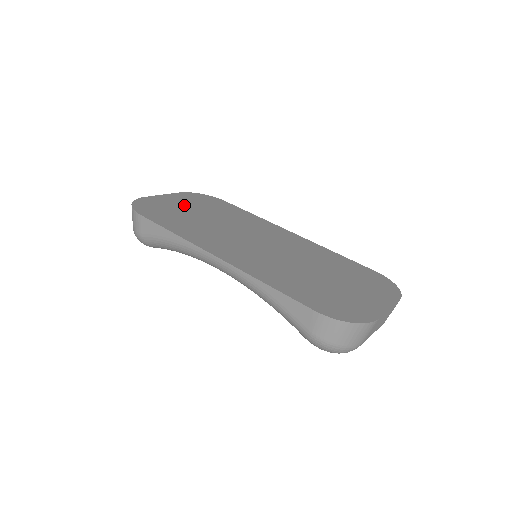
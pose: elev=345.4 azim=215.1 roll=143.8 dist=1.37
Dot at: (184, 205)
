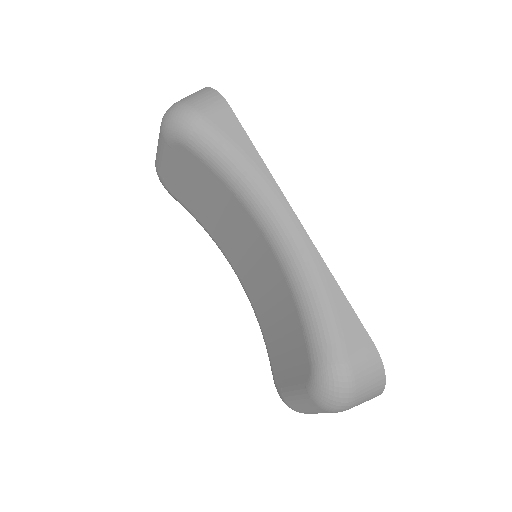
Dot at: occluded
